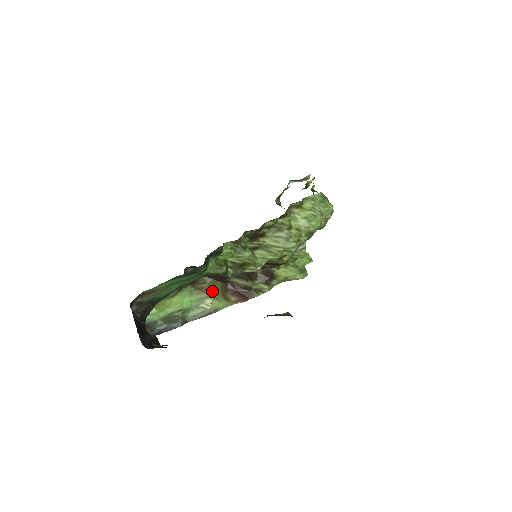
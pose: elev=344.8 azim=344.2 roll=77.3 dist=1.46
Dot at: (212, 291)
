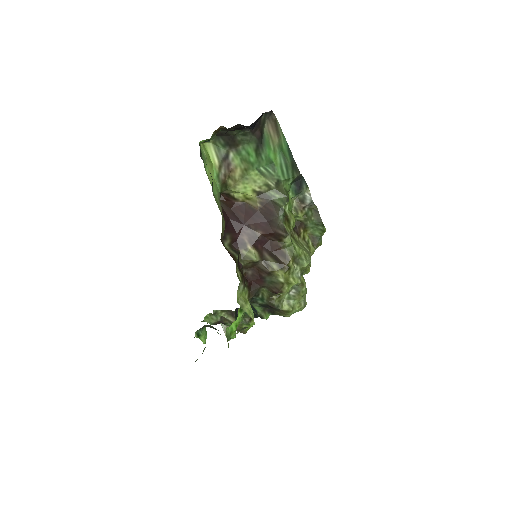
Dot at: occluded
